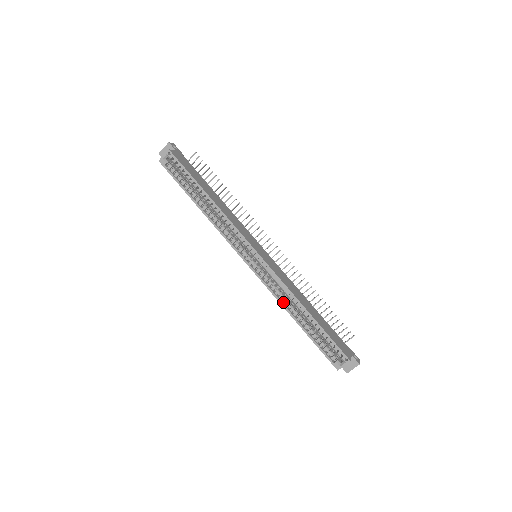
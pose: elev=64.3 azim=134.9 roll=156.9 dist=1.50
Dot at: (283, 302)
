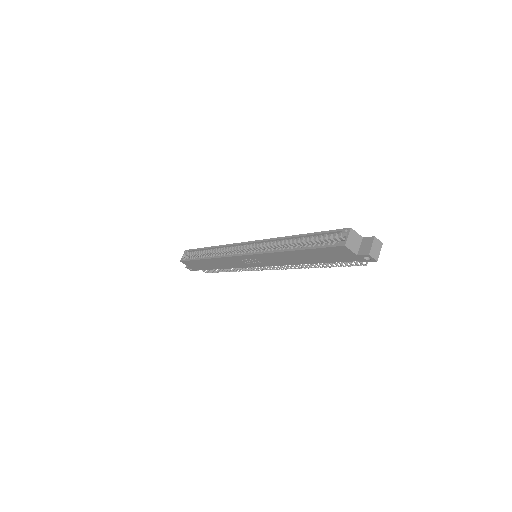
Dot at: (277, 251)
